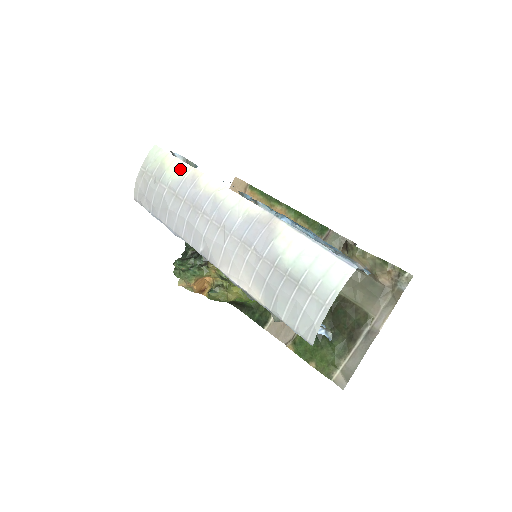
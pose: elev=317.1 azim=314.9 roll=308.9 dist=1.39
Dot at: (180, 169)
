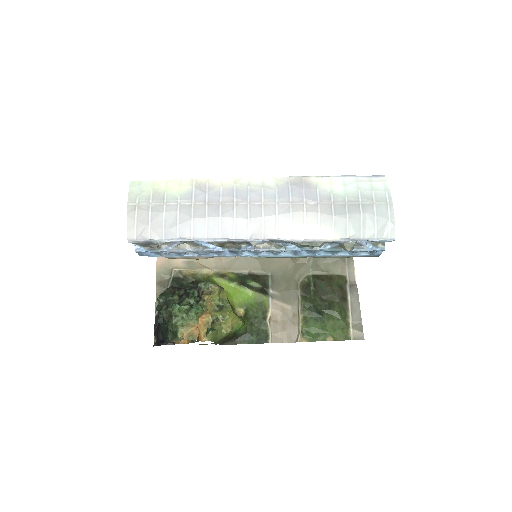
Dot at: (182, 184)
